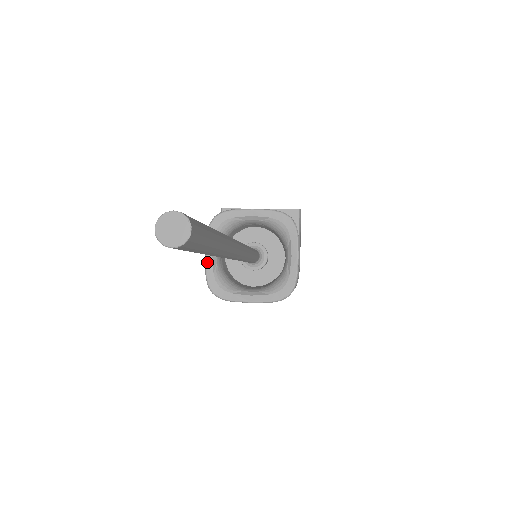
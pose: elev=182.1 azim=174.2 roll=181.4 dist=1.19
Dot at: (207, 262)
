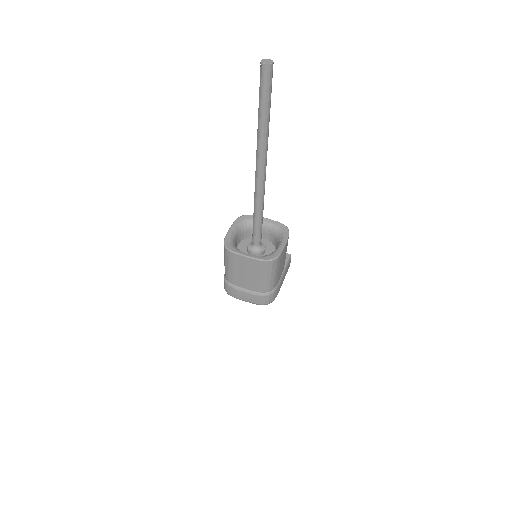
Dot at: (229, 232)
